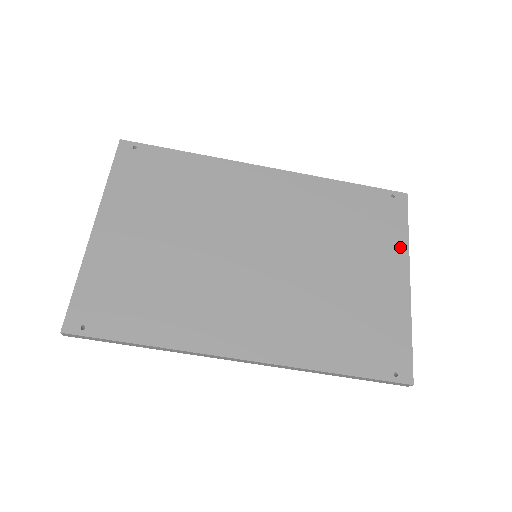
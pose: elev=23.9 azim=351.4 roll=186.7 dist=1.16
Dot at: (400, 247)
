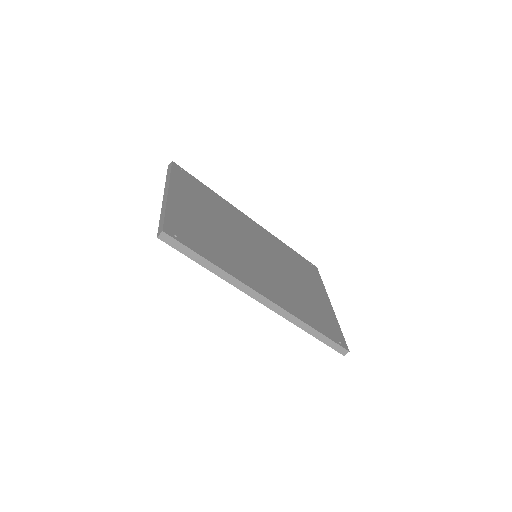
Dot at: (322, 288)
